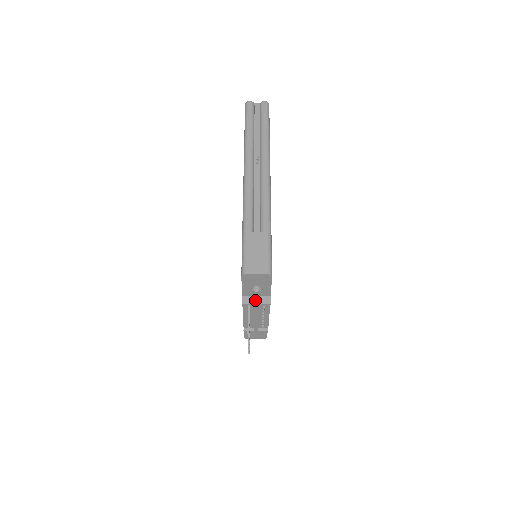
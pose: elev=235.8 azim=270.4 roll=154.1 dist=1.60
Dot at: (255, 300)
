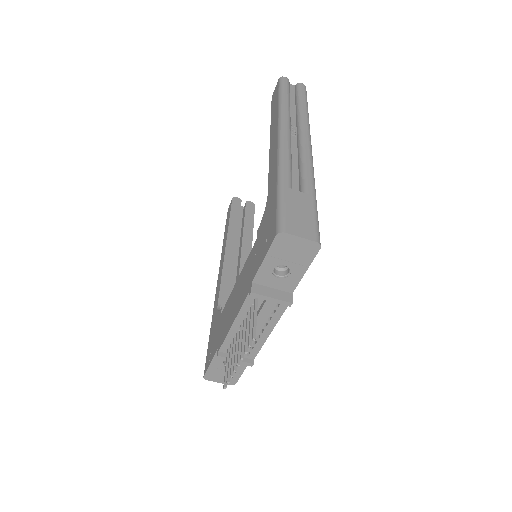
Dot at: (270, 292)
